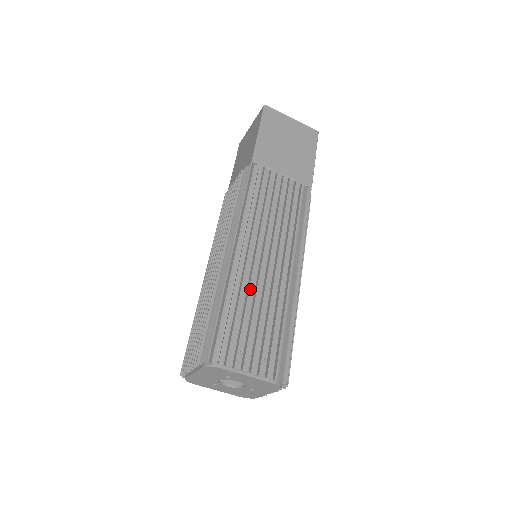
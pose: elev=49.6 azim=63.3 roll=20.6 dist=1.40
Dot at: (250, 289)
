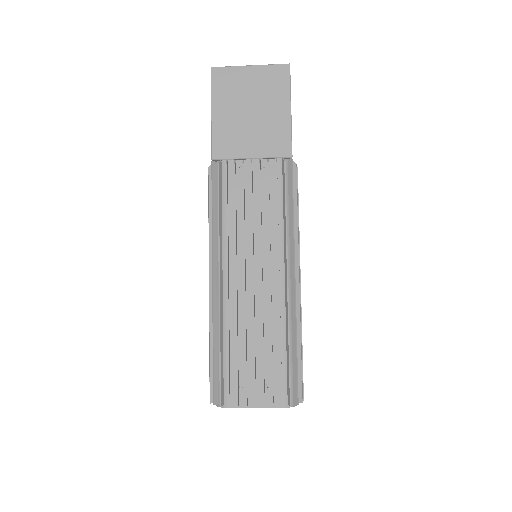
Dot at: (240, 319)
